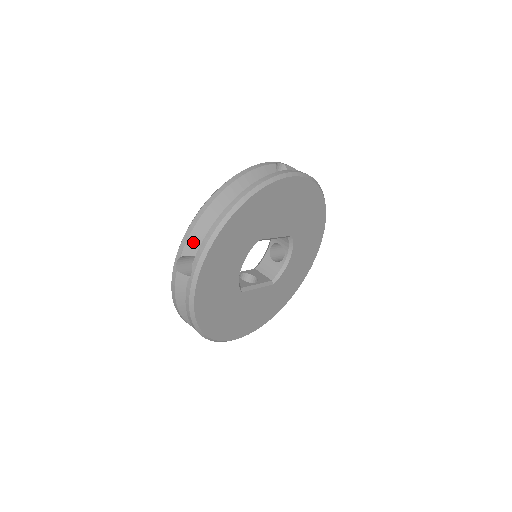
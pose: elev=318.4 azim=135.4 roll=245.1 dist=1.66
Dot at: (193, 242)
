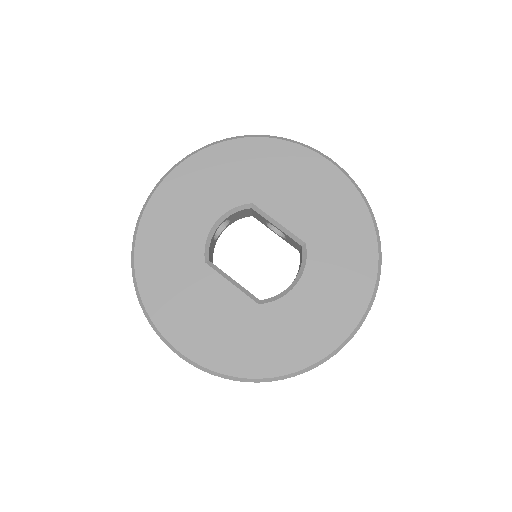
Dot at: occluded
